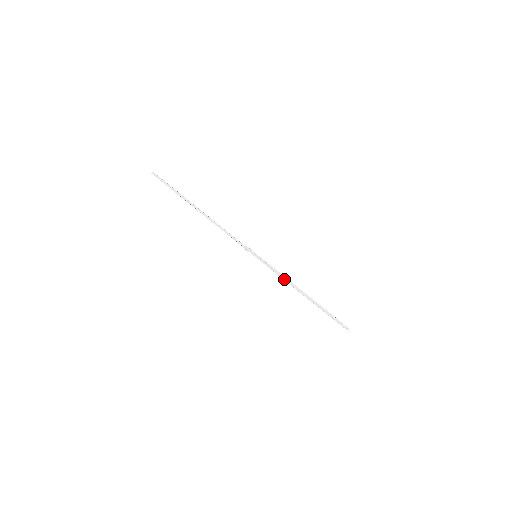
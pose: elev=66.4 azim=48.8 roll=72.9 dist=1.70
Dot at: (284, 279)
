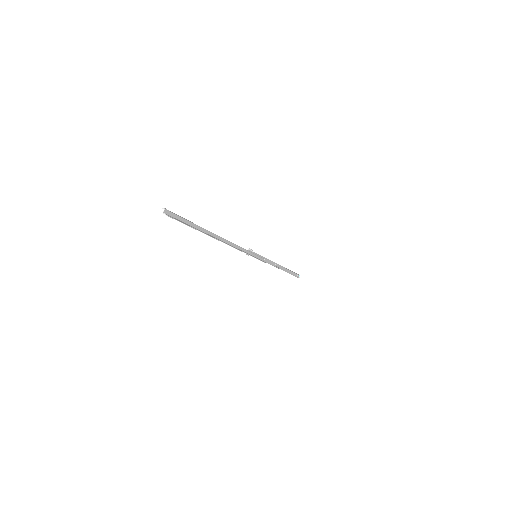
Dot at: (271, 264)
